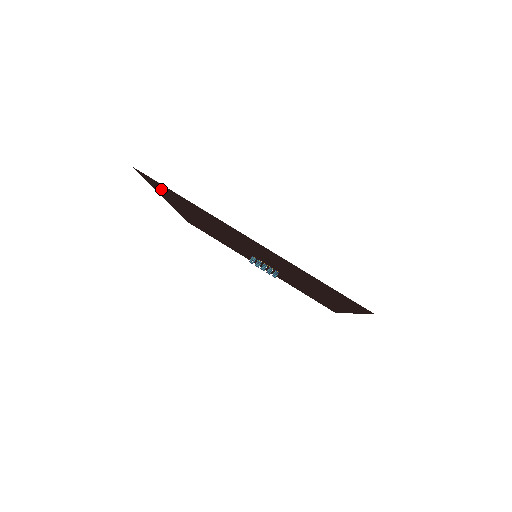
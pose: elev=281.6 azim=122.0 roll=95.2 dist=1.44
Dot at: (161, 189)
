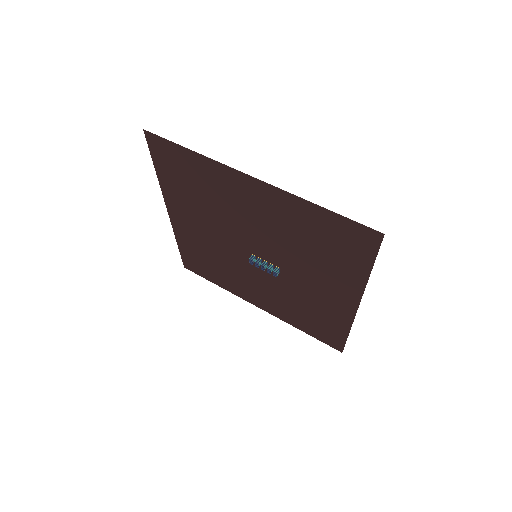
Dot at: (167, 166)
